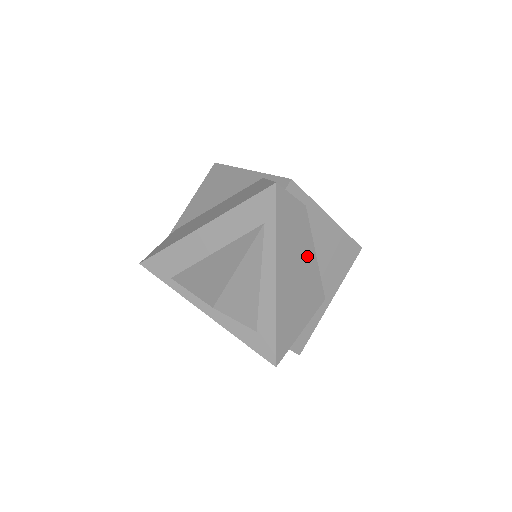
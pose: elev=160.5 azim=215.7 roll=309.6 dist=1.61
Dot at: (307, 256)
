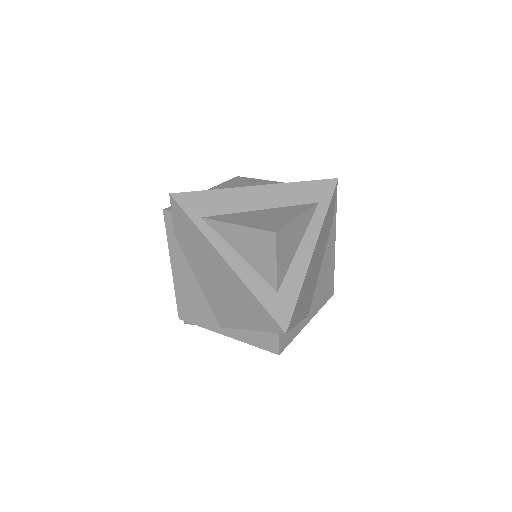
Dot at: (320, 259)
